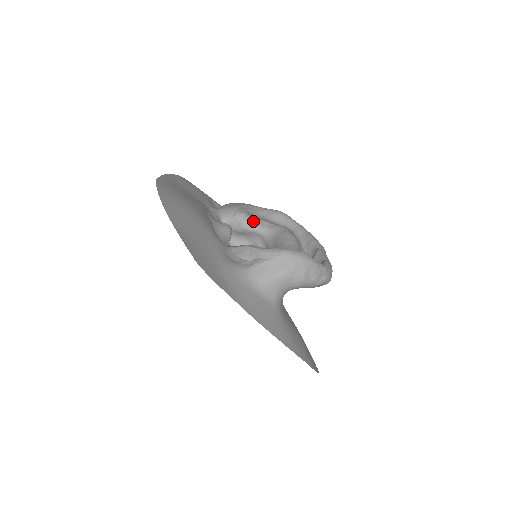
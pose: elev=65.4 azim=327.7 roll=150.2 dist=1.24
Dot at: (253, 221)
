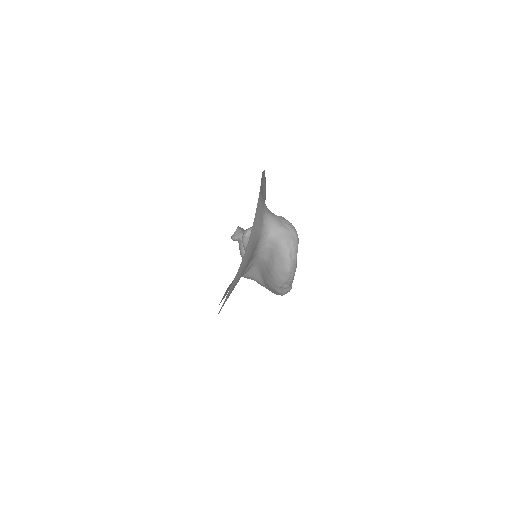
Dot at: occluded
